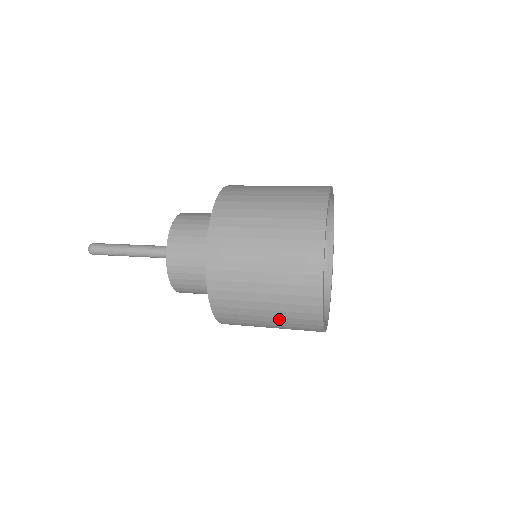
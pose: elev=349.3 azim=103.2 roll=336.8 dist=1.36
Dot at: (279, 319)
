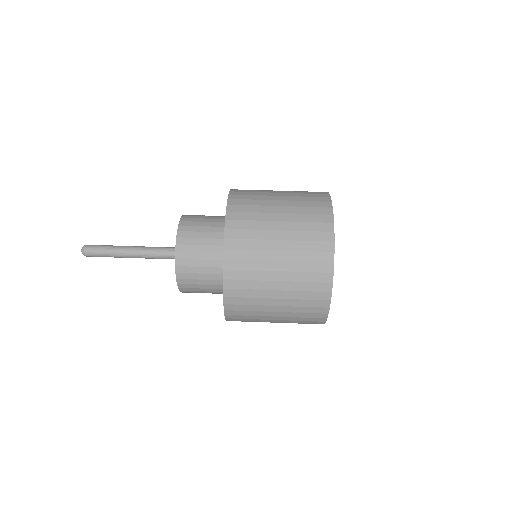
Dot at: (287, 314)
